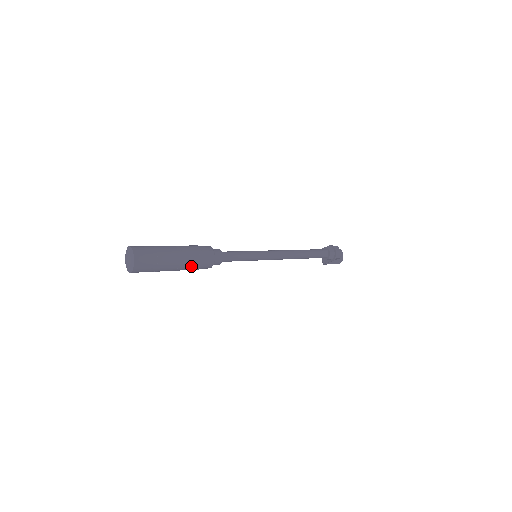
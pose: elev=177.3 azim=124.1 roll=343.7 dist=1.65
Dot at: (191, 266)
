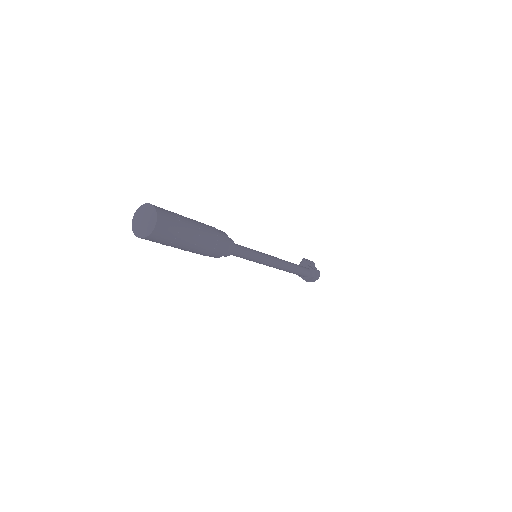
Dot at: (198, 253)
